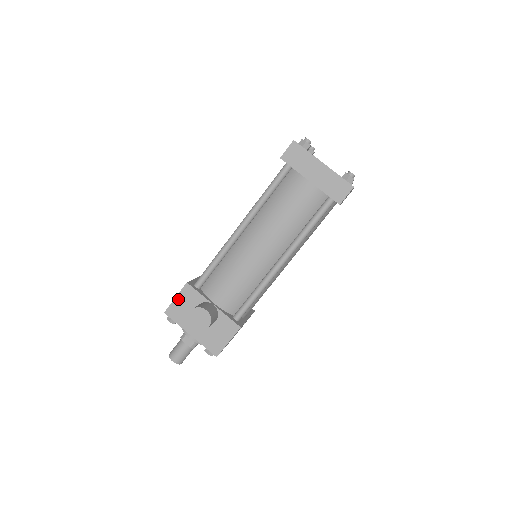
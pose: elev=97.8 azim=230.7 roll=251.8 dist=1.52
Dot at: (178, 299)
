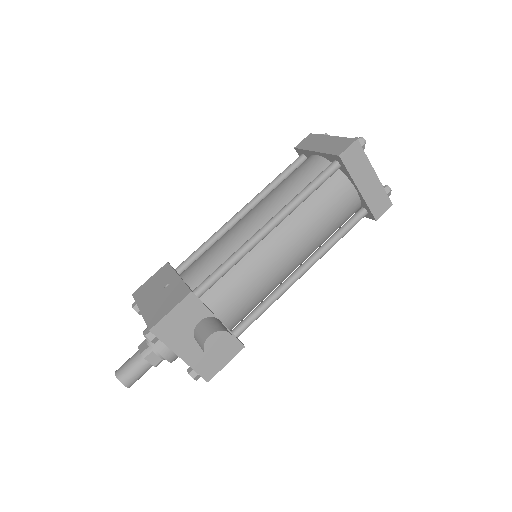
Dot at: (174, 313)
